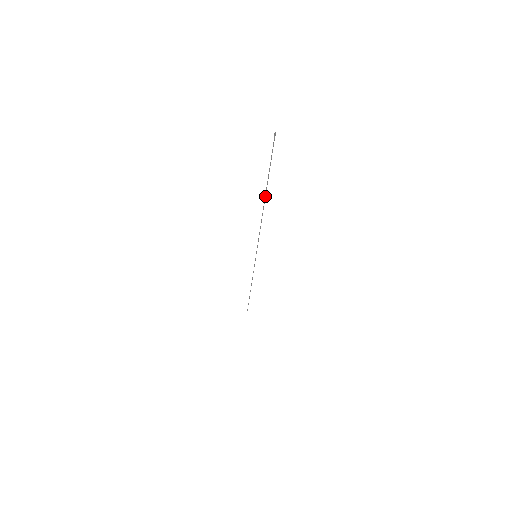
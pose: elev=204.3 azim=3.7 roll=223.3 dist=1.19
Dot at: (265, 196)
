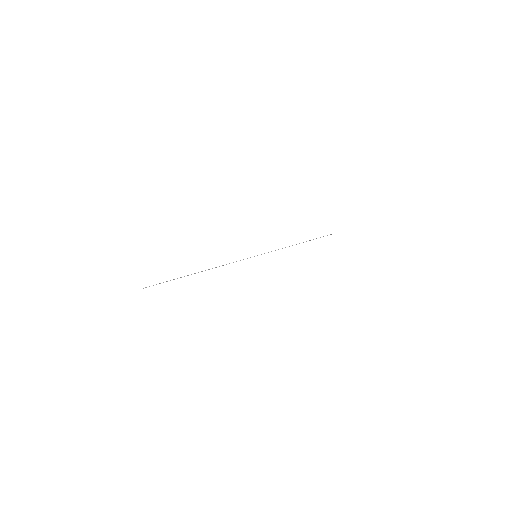
Dot at: occluded
